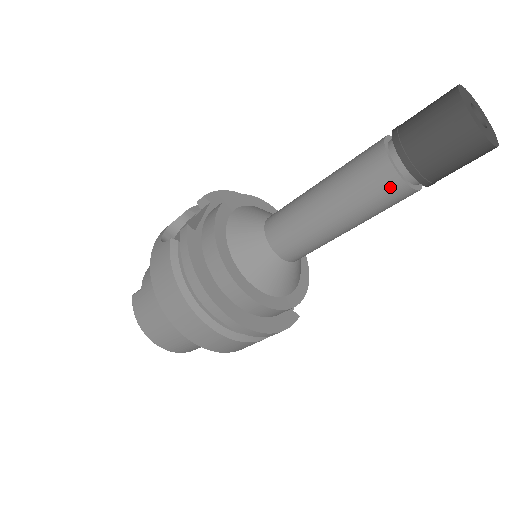
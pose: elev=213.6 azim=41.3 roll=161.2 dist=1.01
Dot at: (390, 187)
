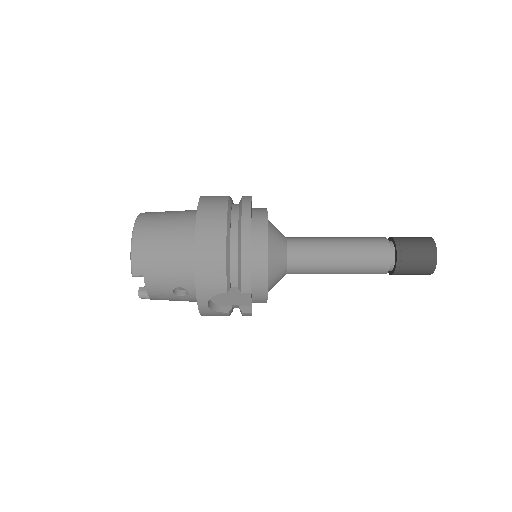
Dot at: (381, 243)
